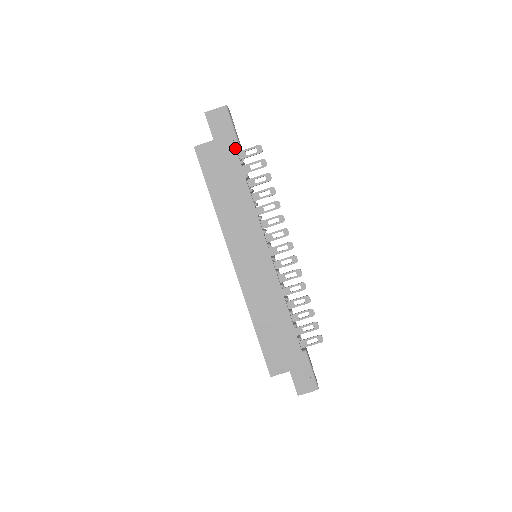
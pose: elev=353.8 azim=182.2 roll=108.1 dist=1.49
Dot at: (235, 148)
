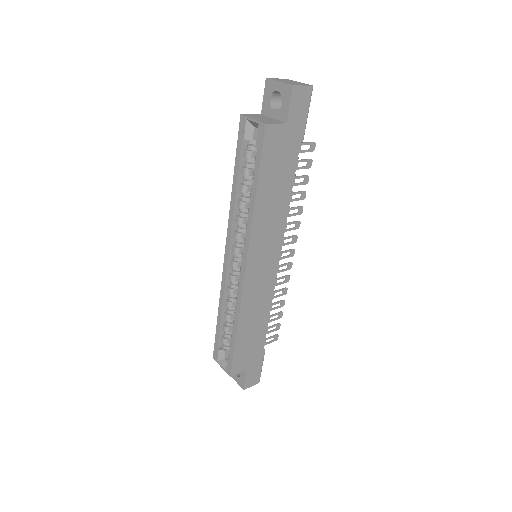
Dot at: (300, 141)
